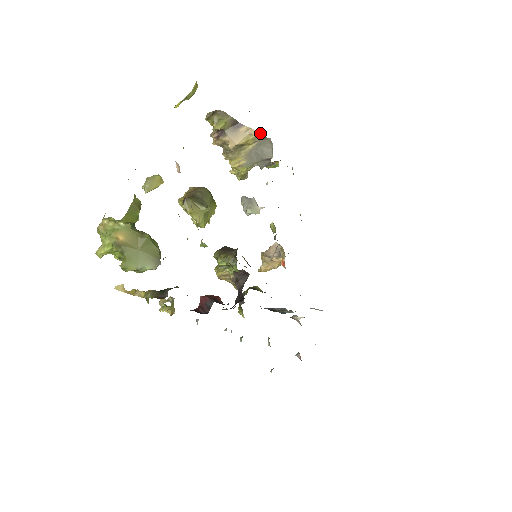
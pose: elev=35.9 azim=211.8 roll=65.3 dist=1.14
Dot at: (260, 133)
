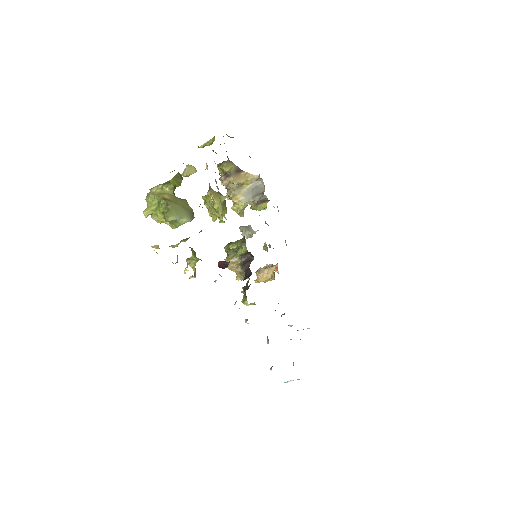
Dot at: (255, 176)
